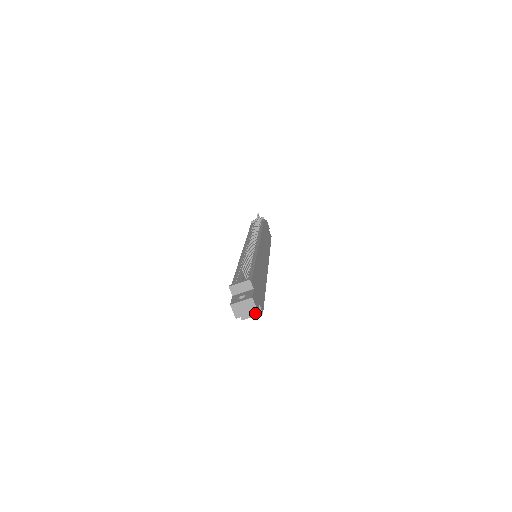
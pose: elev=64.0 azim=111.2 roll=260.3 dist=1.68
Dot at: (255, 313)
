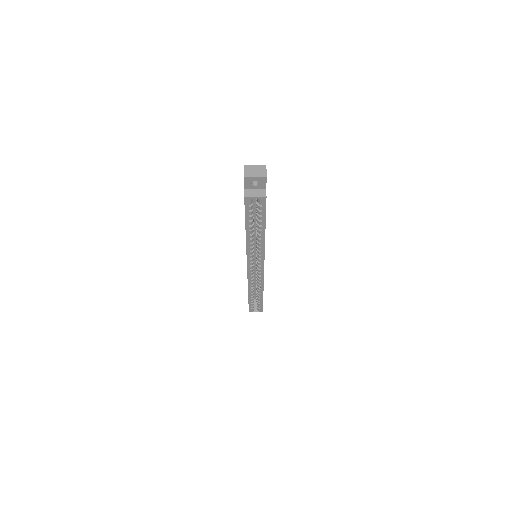
Dot at: (259, 195)
